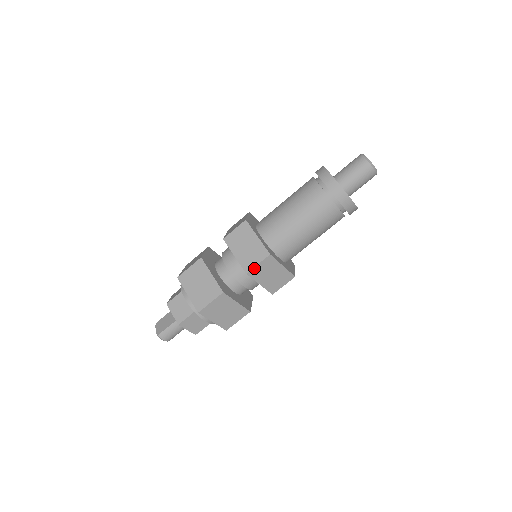
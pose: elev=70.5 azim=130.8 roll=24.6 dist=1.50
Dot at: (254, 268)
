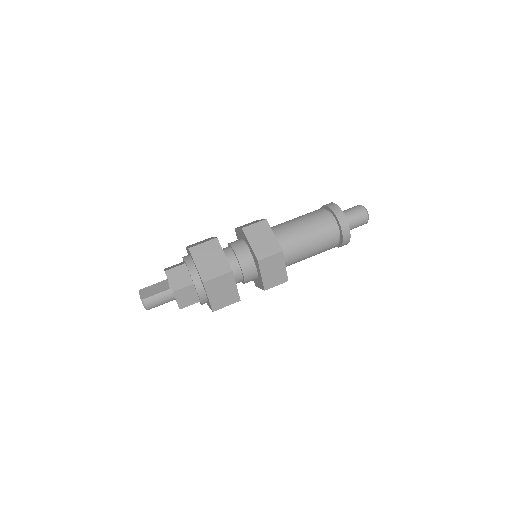
Dot at: (266, 258)
